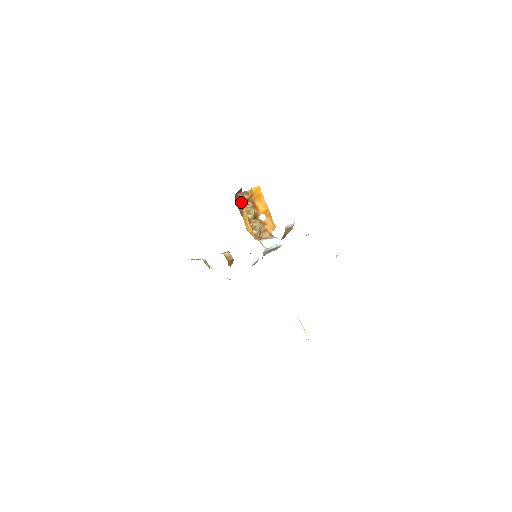
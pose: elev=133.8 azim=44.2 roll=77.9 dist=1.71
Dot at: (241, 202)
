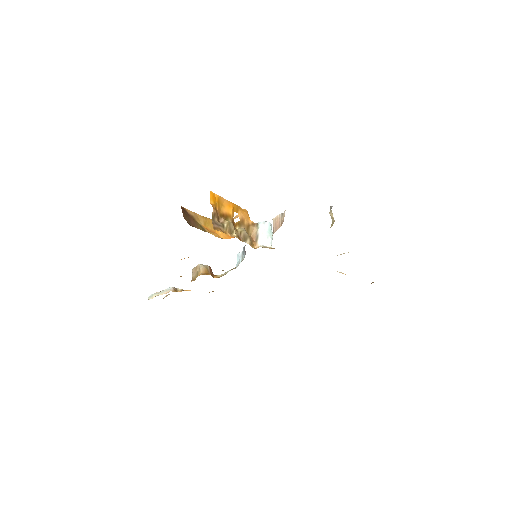
Dot at: occluded
